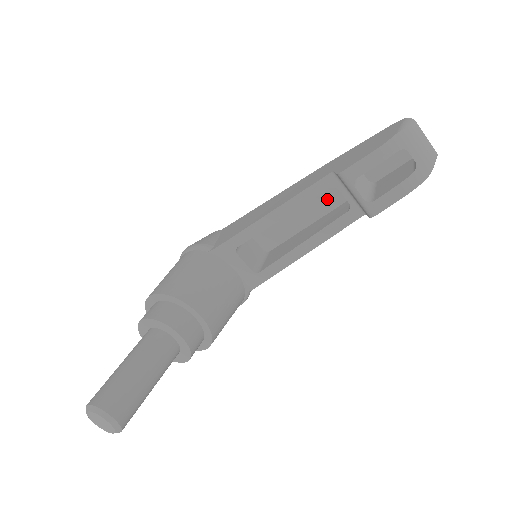
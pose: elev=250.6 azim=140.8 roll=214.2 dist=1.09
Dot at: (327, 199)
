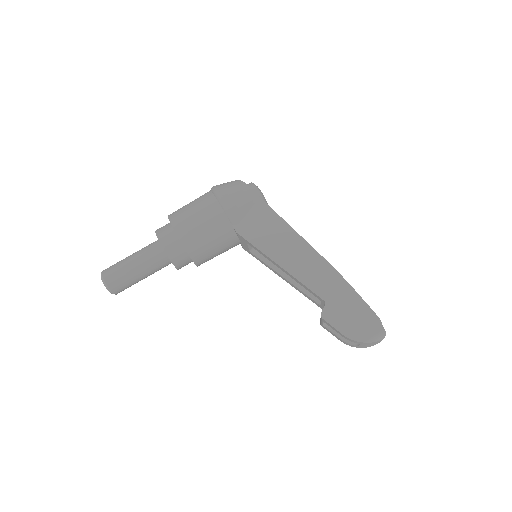
Dot at: occluded
